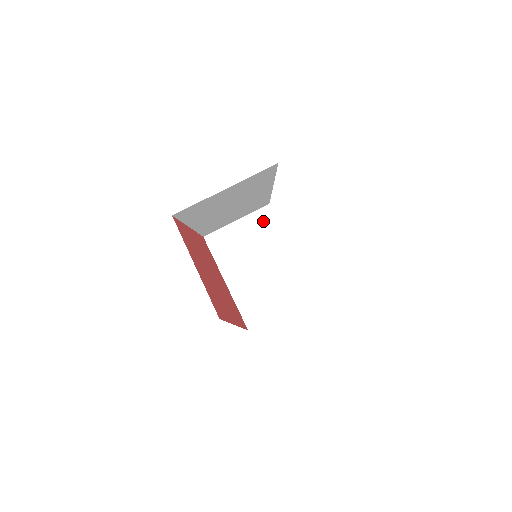
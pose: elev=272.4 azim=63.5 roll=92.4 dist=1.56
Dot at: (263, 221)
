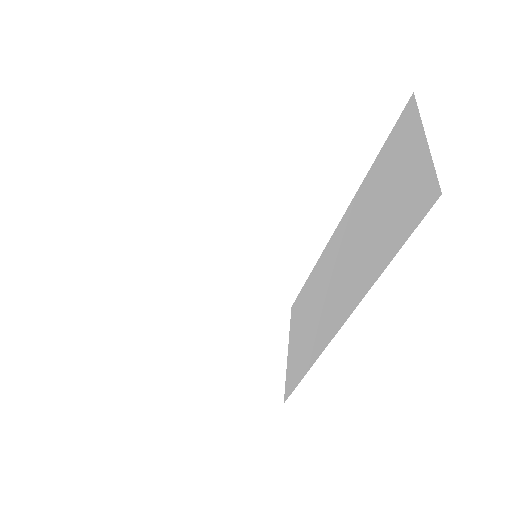
Dot at: (164, 288)
